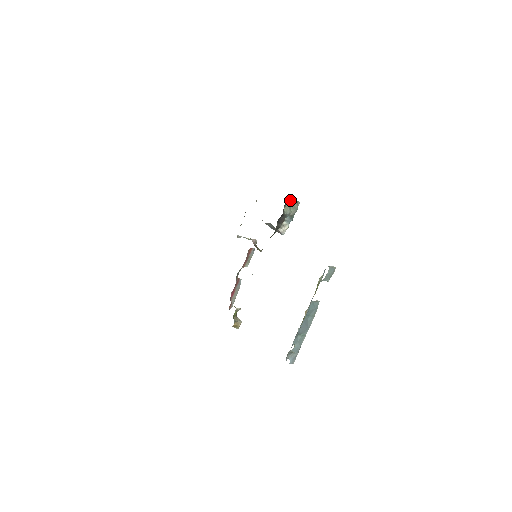
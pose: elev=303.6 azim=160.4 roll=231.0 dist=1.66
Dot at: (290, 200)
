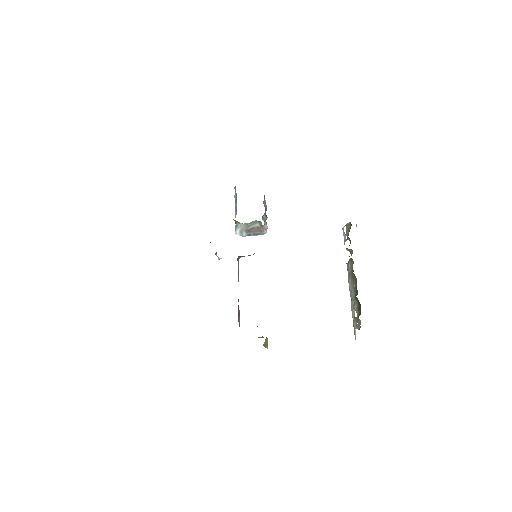
Dot at: (264, 195)
